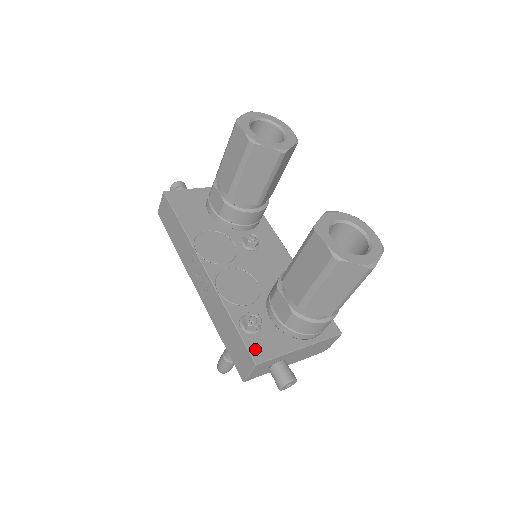
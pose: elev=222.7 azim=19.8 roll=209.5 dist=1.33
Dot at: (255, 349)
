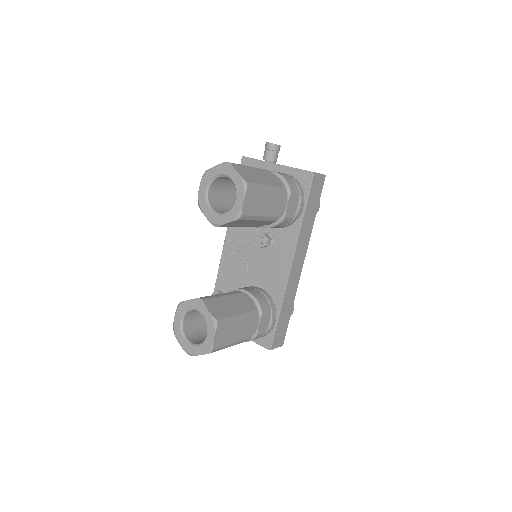
Dot at: occluded
